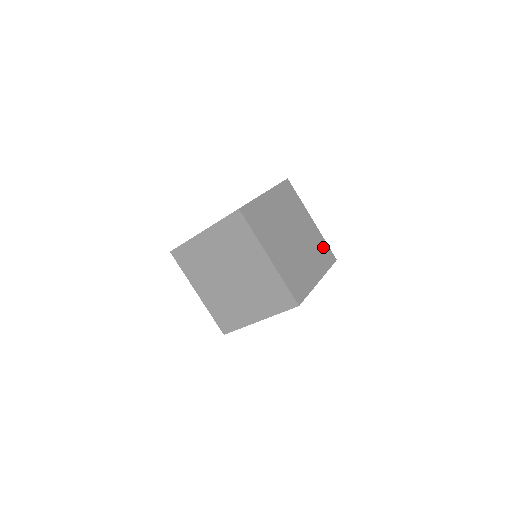
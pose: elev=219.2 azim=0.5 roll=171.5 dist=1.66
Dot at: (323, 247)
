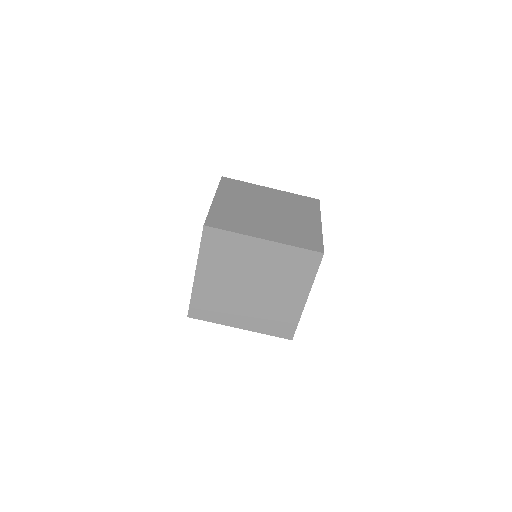
Dot at: occluded
